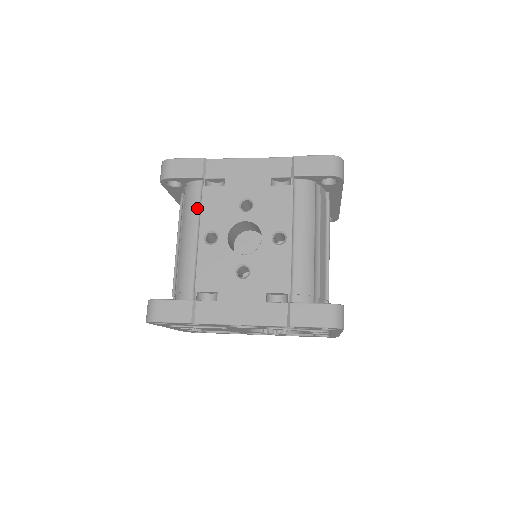
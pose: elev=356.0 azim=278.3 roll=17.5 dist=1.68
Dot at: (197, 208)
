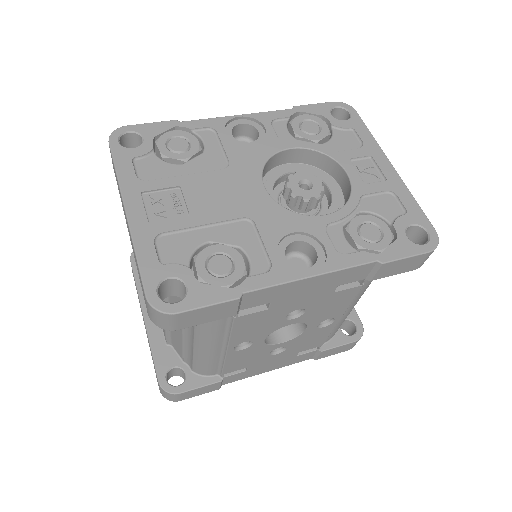
Dot at: (222, 330)
